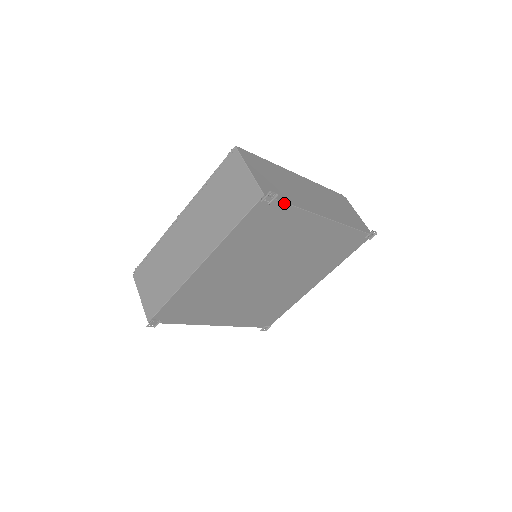
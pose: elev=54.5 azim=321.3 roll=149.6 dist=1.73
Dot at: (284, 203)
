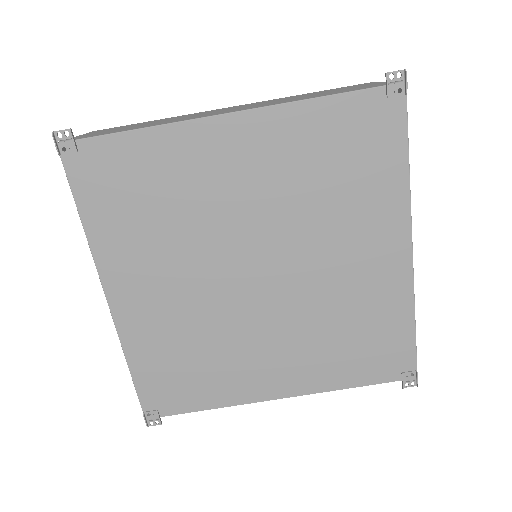
Dot at: (106, 136)
